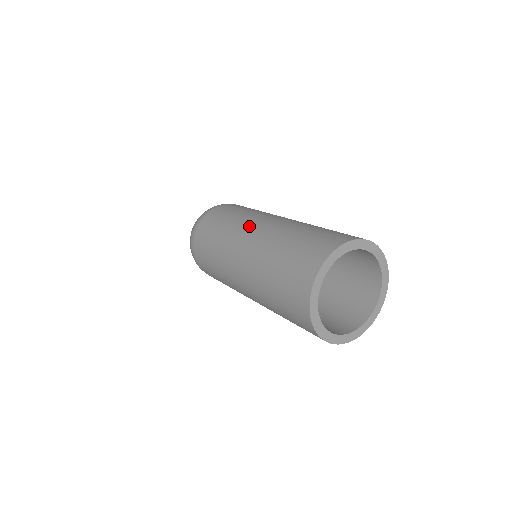
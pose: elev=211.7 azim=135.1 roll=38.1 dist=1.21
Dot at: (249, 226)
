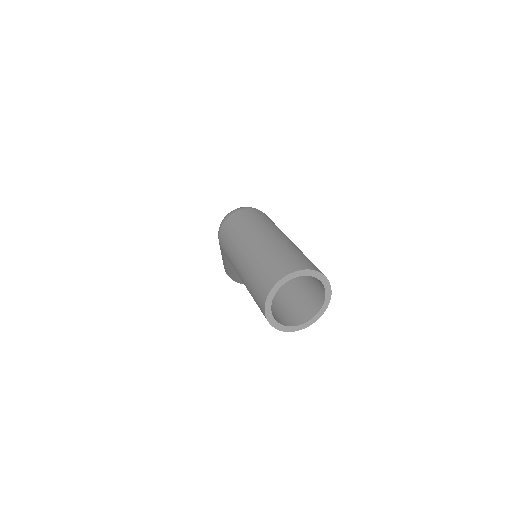
Dot at: (269, 230)
